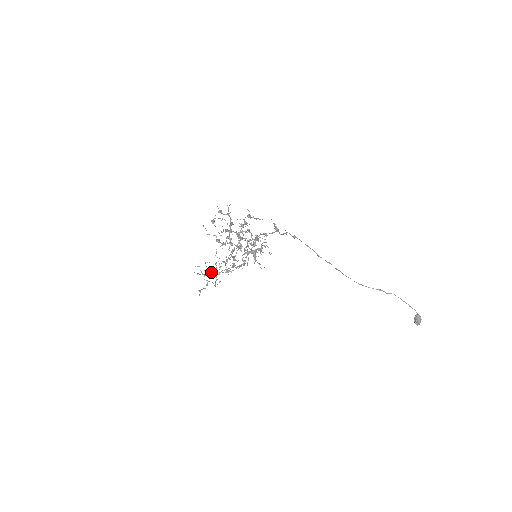
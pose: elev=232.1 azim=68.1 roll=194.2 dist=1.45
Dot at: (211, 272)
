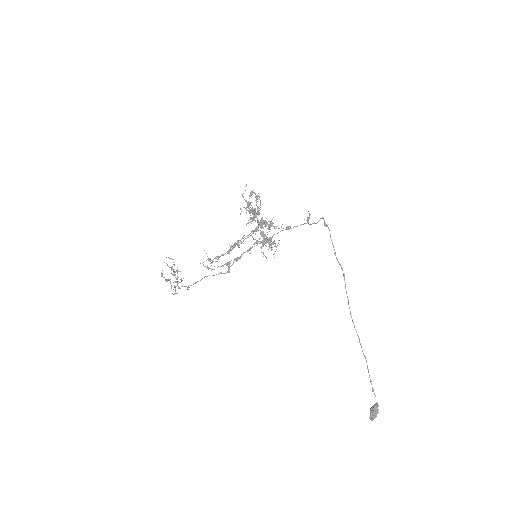
Dot at: (177, 276)
